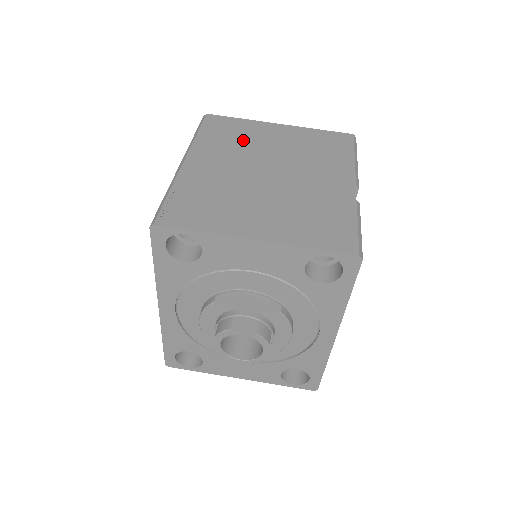
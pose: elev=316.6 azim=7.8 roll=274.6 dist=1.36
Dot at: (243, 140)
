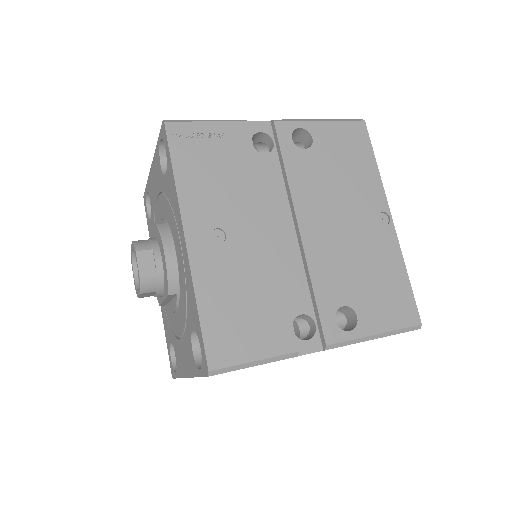
Dot at: occluded
